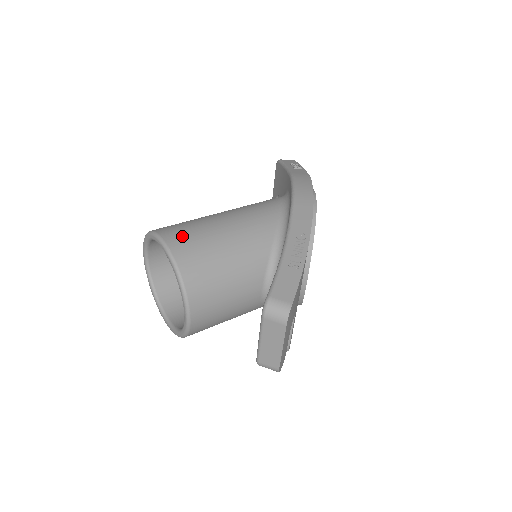
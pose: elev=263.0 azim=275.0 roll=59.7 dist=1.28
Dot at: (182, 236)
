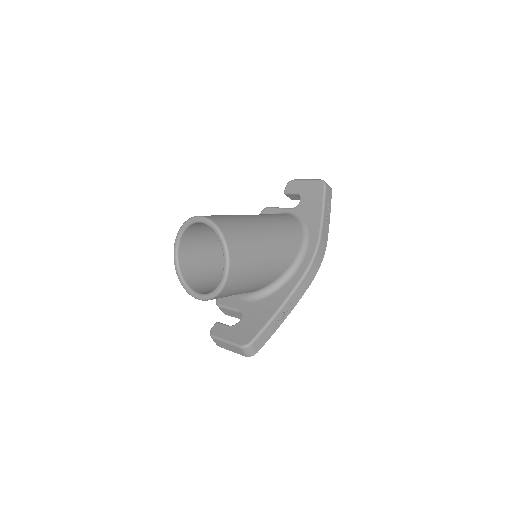
Dot at: (240, 265)
